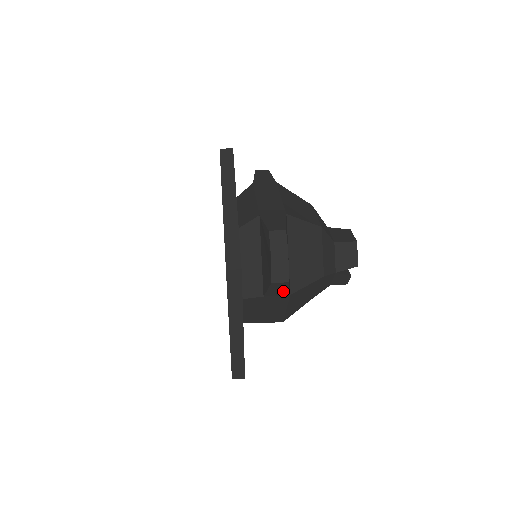
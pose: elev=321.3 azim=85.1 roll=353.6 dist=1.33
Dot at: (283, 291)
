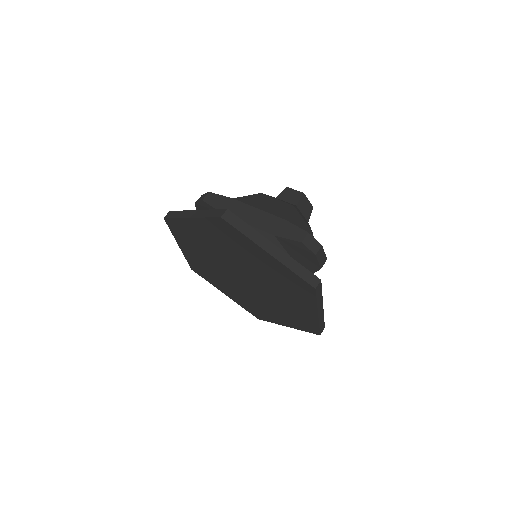
Dot at: occluded
